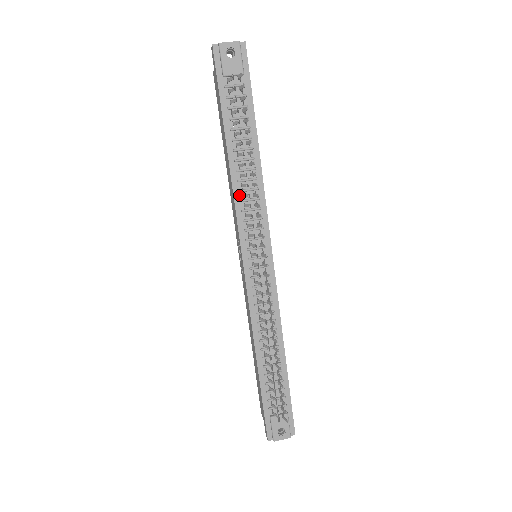
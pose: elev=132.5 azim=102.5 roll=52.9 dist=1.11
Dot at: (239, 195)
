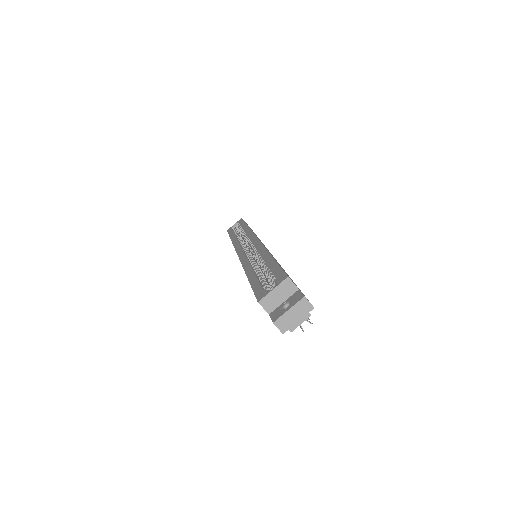
Dot at: occluded
